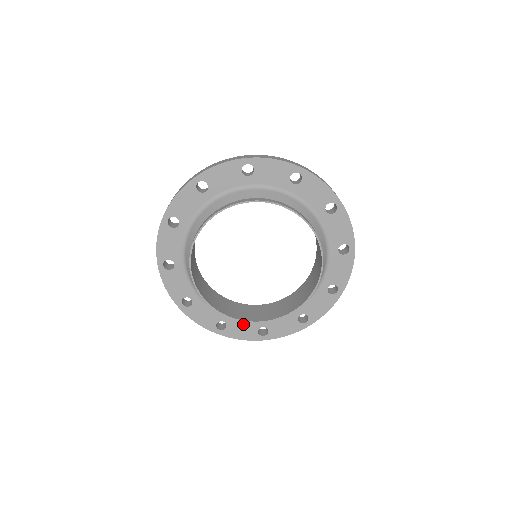
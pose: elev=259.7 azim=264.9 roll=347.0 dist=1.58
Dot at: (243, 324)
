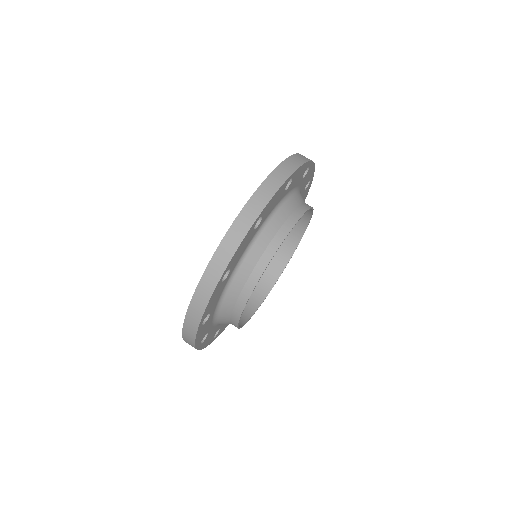
Dot at: occluded
